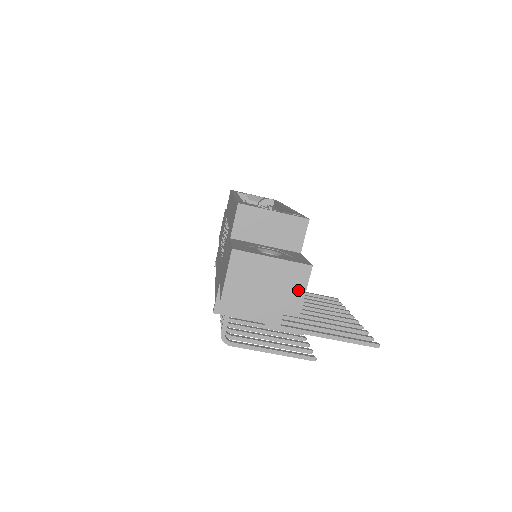
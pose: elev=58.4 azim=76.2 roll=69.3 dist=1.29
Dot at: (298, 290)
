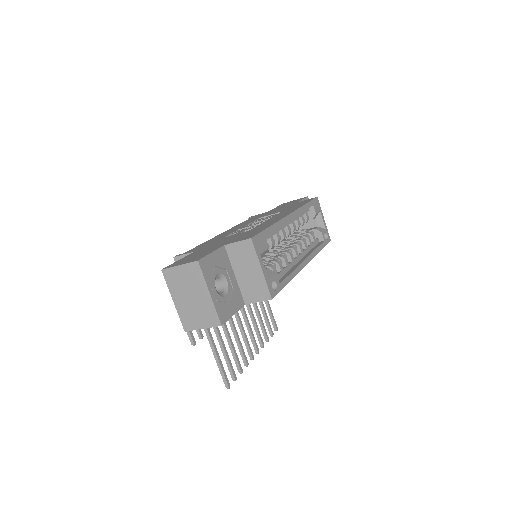
Dot at: (201, 322)
